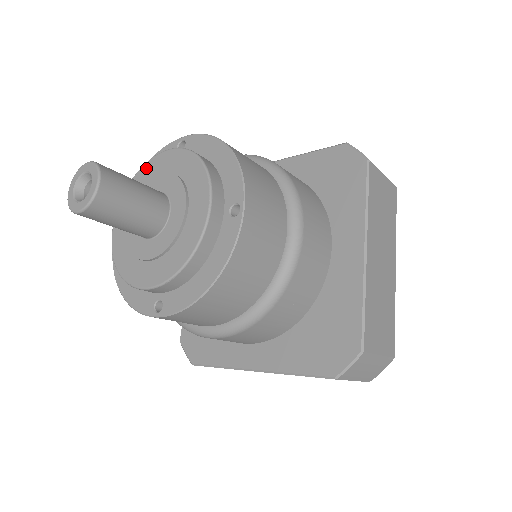
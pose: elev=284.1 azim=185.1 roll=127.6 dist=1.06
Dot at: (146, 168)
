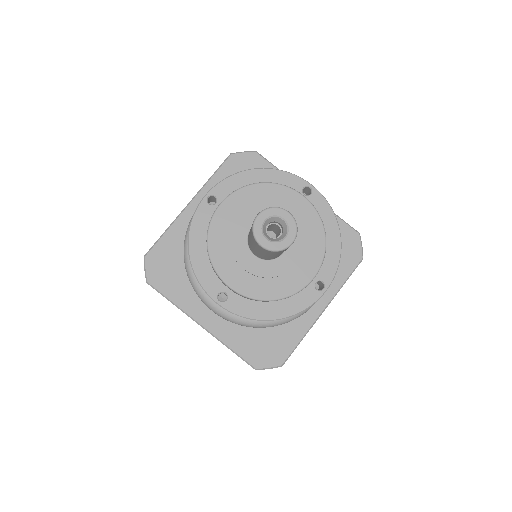
Dot at: (215, 229)
